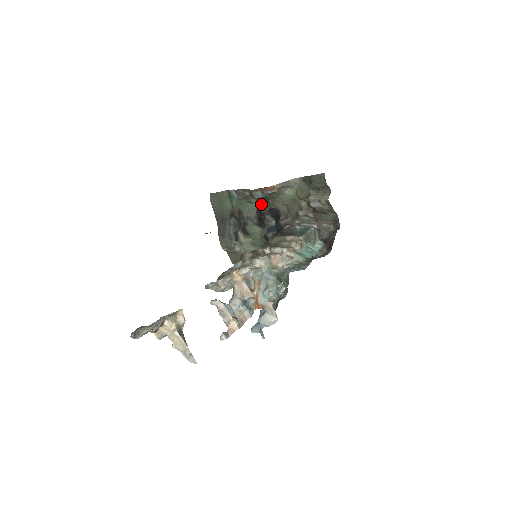
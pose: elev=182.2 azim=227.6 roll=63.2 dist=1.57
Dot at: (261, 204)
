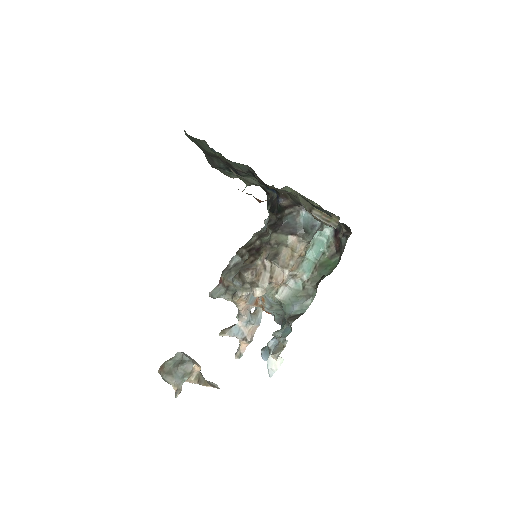
Dot at: (253, 171)
